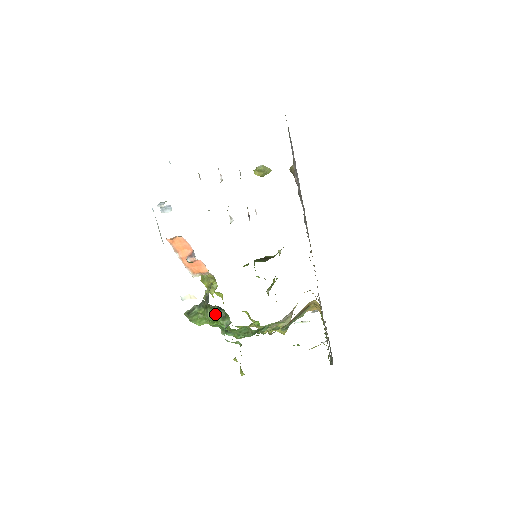
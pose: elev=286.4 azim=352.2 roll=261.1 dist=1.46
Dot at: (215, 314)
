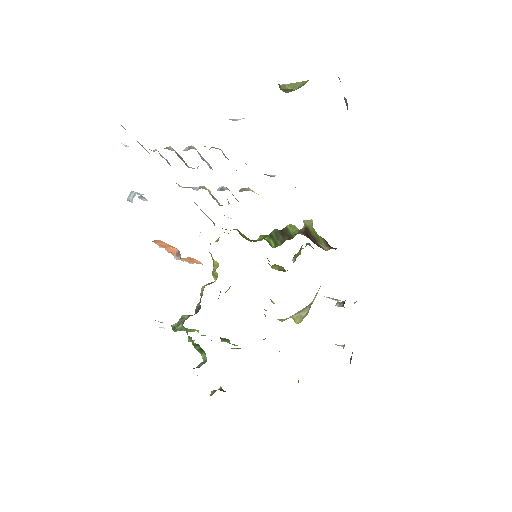
Dot at: (193, 345)
